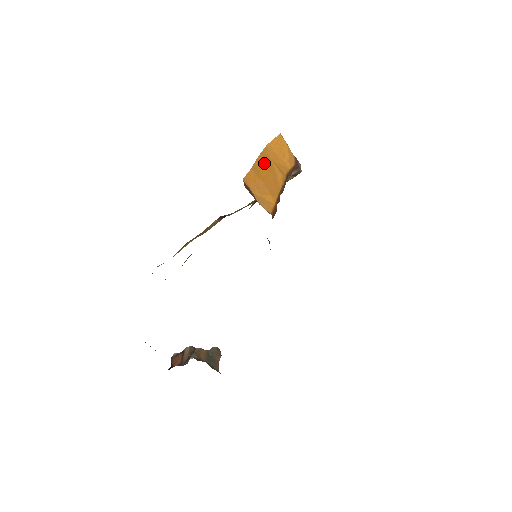
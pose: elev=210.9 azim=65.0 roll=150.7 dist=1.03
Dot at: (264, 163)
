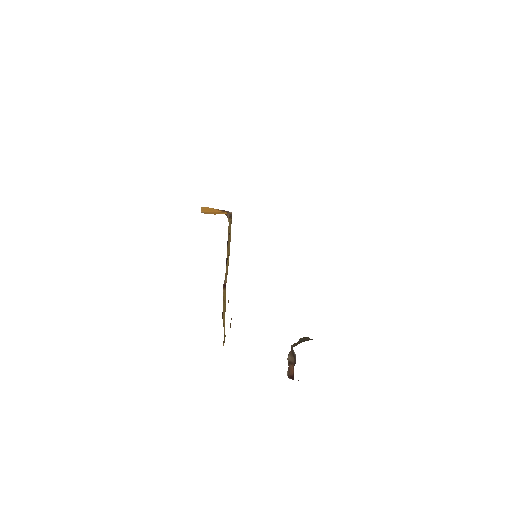
Dot at: occluded
